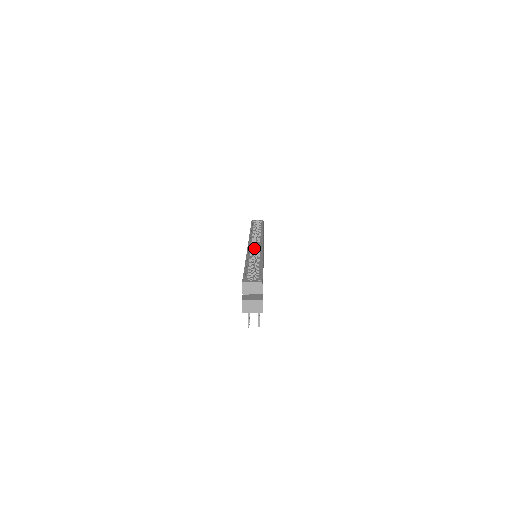
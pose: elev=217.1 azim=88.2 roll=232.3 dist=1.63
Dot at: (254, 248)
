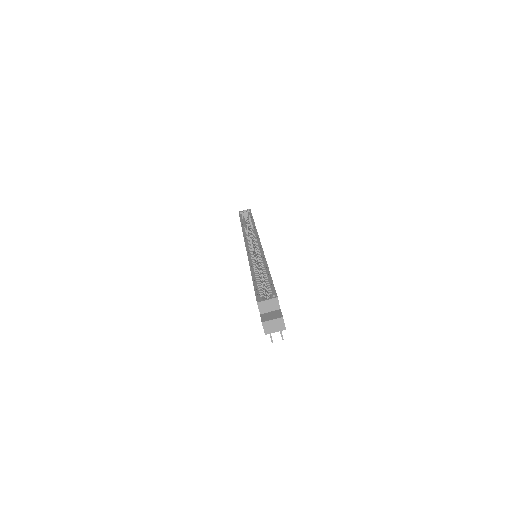
Dot at: (253, 249)
